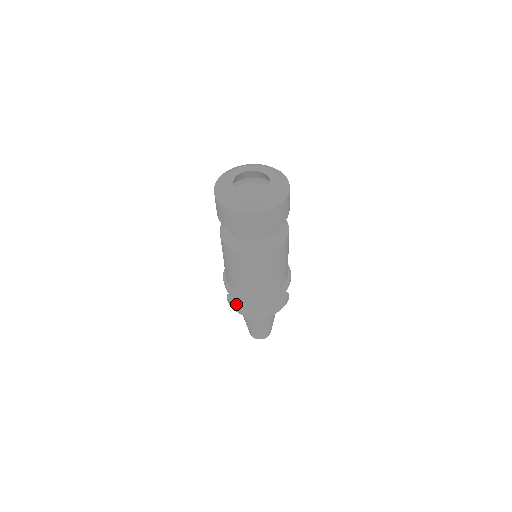
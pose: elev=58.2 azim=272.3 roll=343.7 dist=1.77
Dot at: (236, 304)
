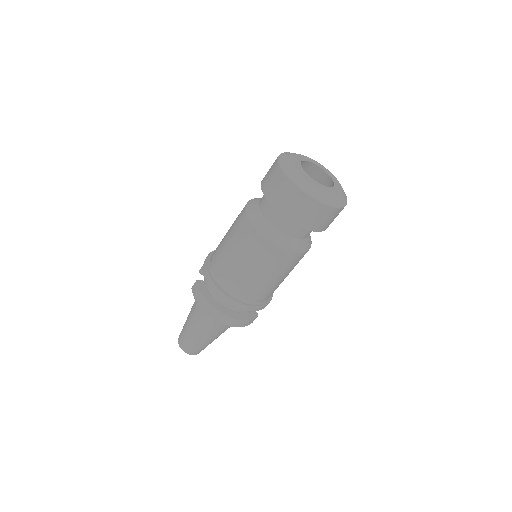
Dot at: (204, 293)
